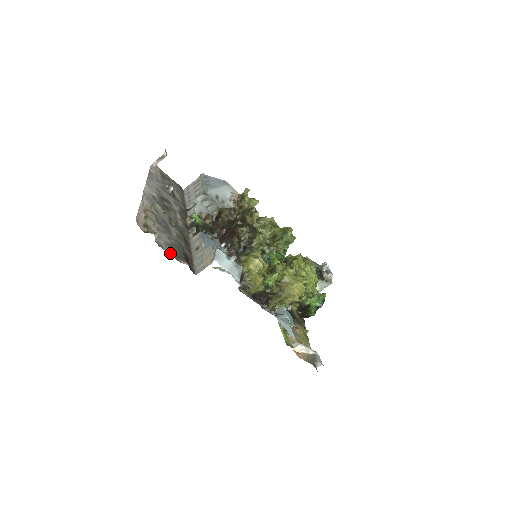
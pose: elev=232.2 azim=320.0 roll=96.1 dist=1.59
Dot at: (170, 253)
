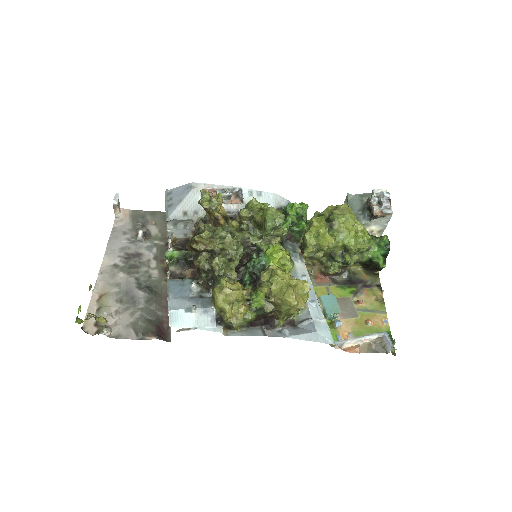
Dot at: (132, 337)
